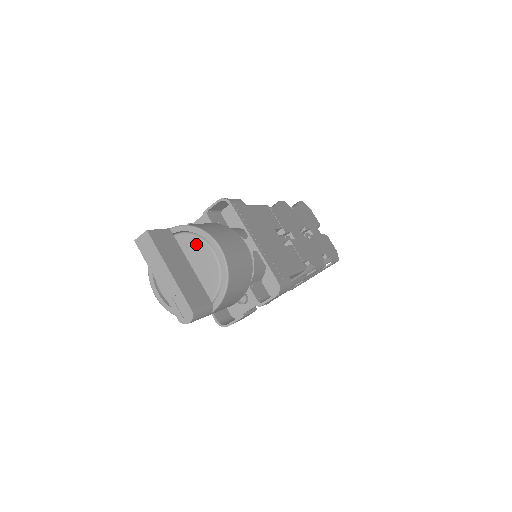
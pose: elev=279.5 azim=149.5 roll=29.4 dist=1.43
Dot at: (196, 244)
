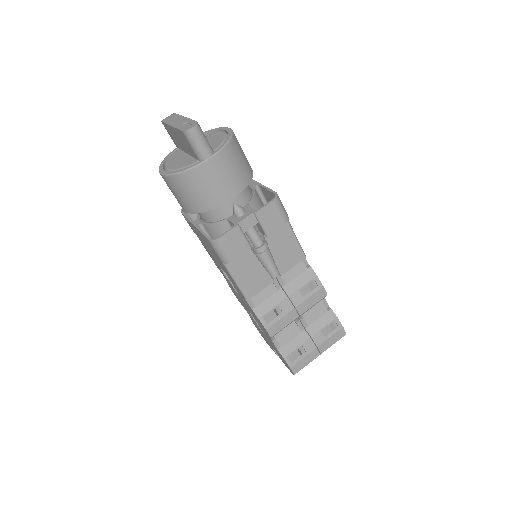
Dot at: (209, 135)
